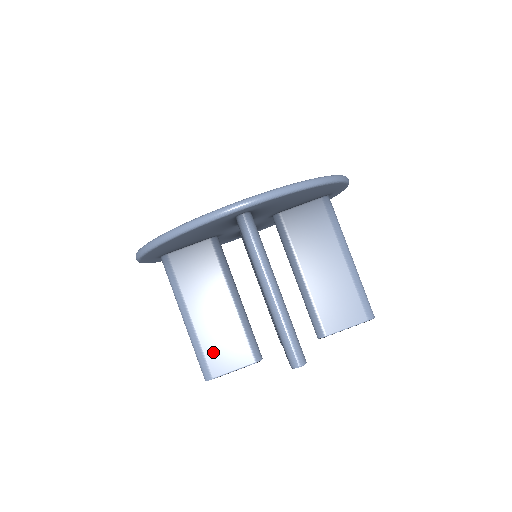
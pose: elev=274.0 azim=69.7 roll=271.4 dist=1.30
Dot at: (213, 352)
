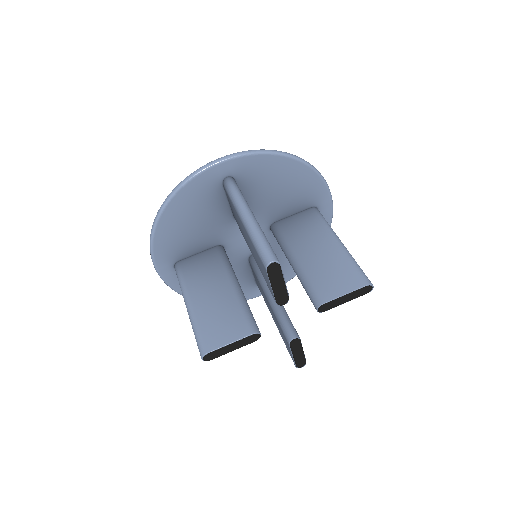
Dot at: (211, 329)
